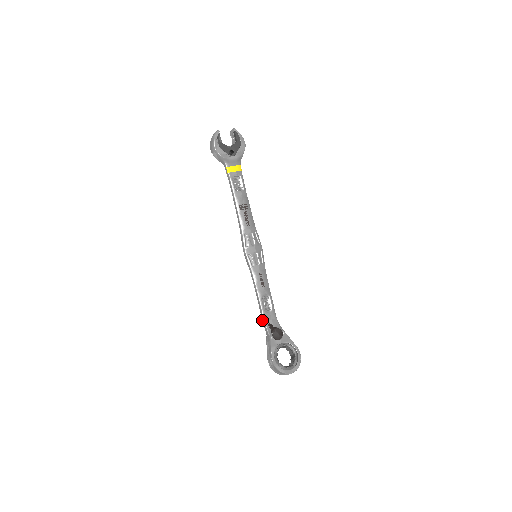
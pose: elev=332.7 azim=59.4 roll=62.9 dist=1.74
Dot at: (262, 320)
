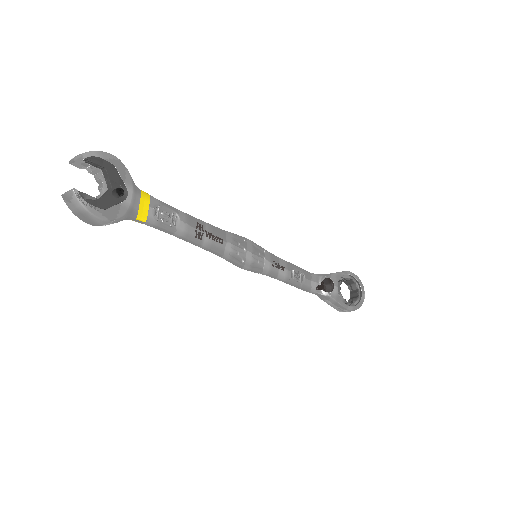
Dot at: occluded
